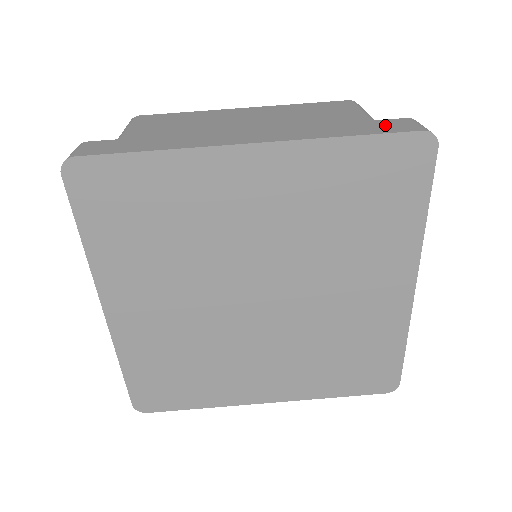
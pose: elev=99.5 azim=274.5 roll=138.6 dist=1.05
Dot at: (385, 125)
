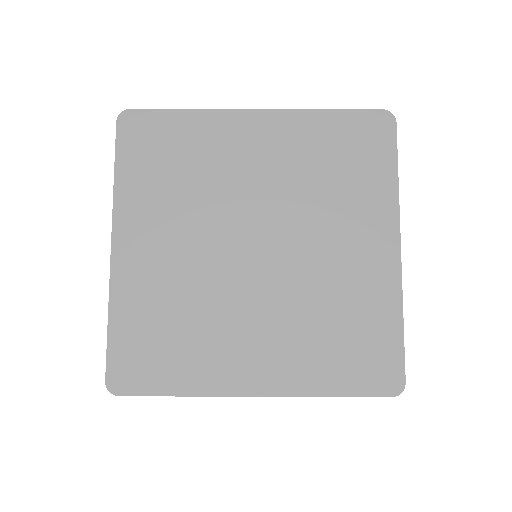
Dot at: occluded
